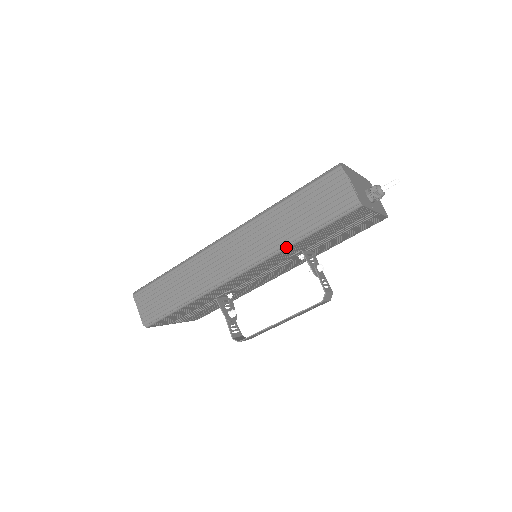
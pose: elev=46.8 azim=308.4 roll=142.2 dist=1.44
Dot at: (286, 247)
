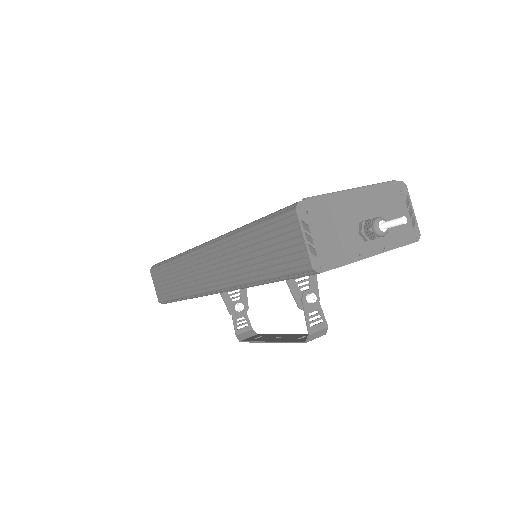
Dot at: (249, 286)
